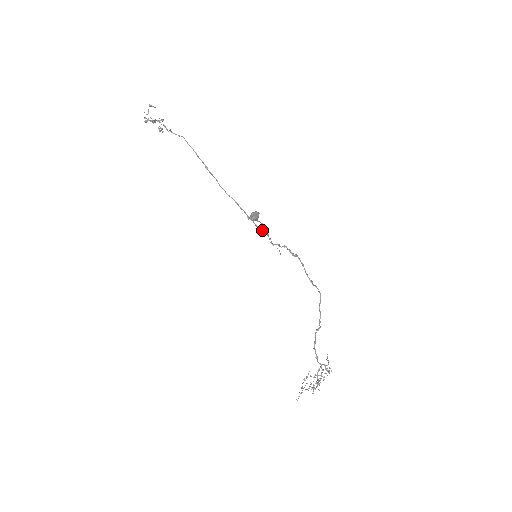
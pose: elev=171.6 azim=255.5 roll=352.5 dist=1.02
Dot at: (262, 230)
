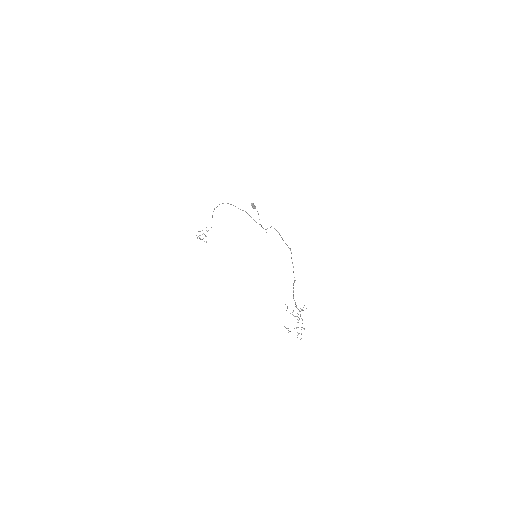
Dot at: occluded
